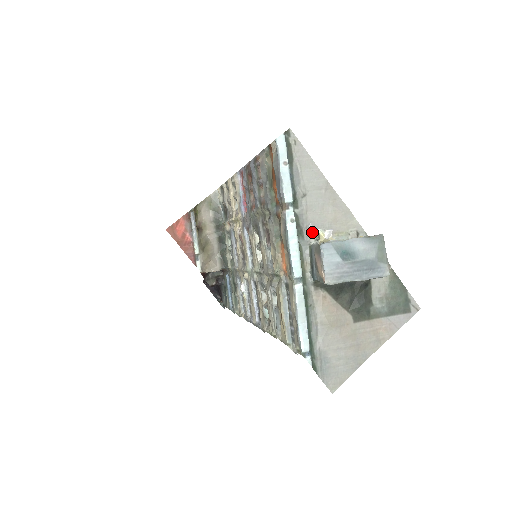
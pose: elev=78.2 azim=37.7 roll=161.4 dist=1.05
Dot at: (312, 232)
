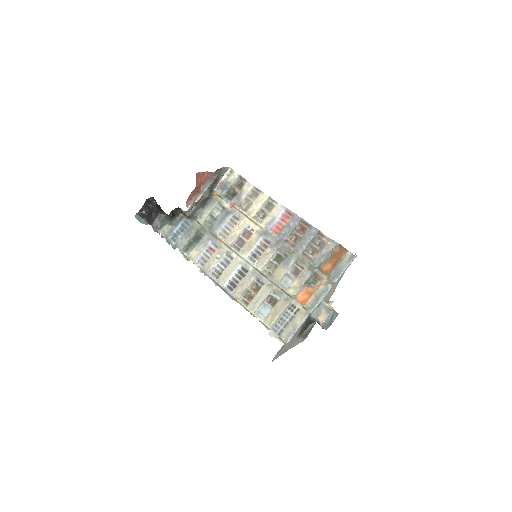
Dot at: (325, 296)
